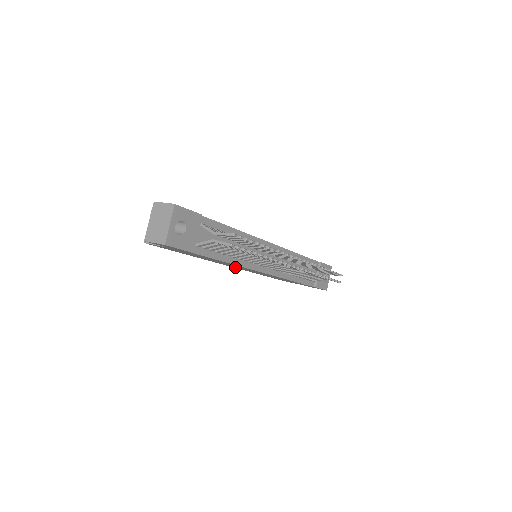
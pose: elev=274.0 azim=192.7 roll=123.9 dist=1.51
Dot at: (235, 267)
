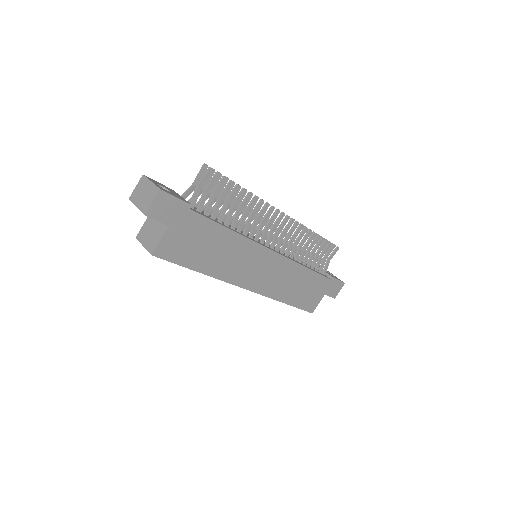
Dot at: (252, 283)
